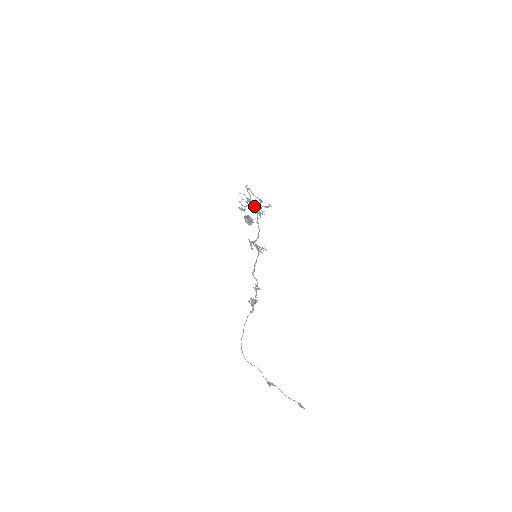
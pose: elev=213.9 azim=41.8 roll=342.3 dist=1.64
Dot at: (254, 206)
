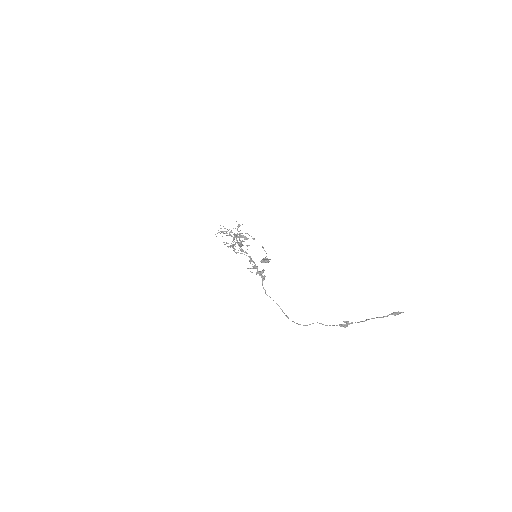
Dot at: (229, 232)
